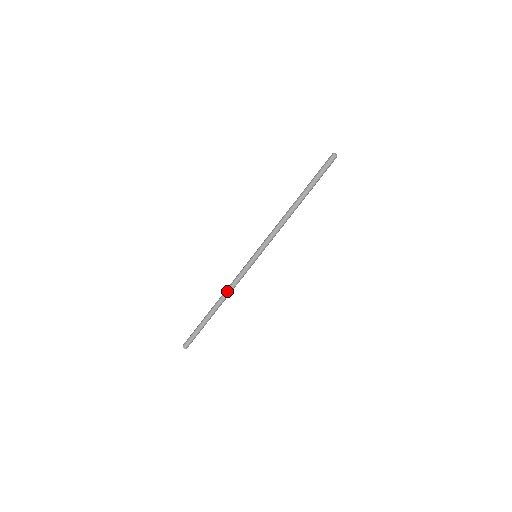
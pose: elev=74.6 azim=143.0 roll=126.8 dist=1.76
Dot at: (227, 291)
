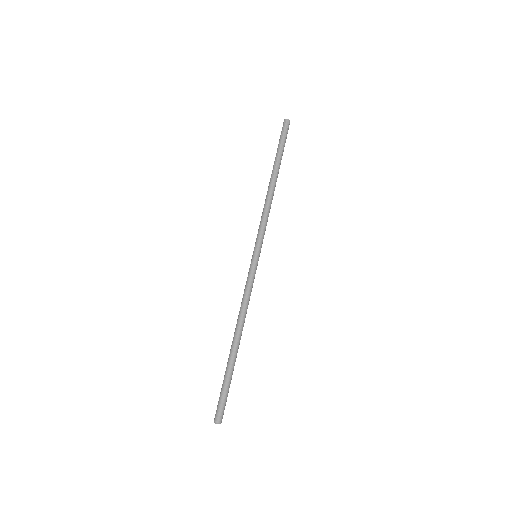
Dot at: (241, 313)
